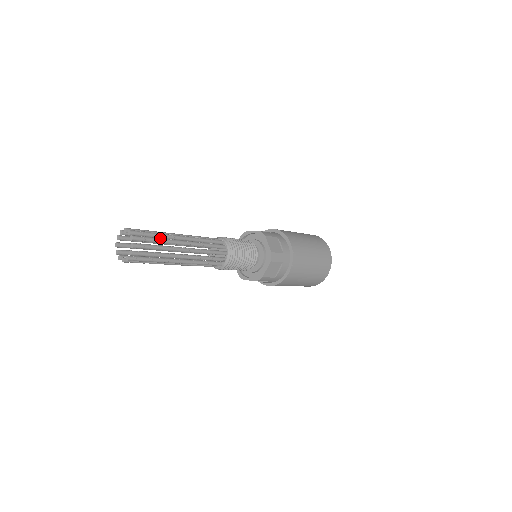
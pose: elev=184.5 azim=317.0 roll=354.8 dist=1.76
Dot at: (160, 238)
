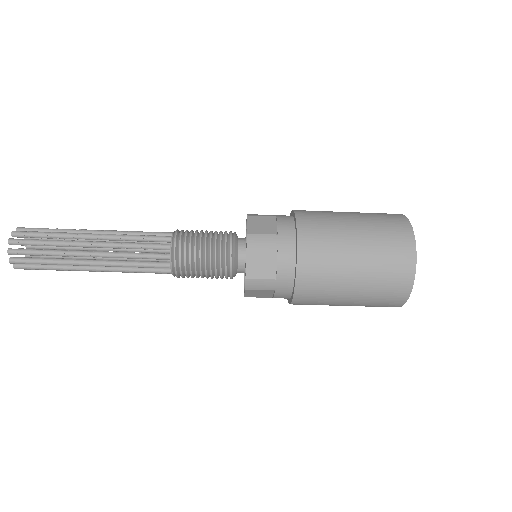
Dot at: occluded
